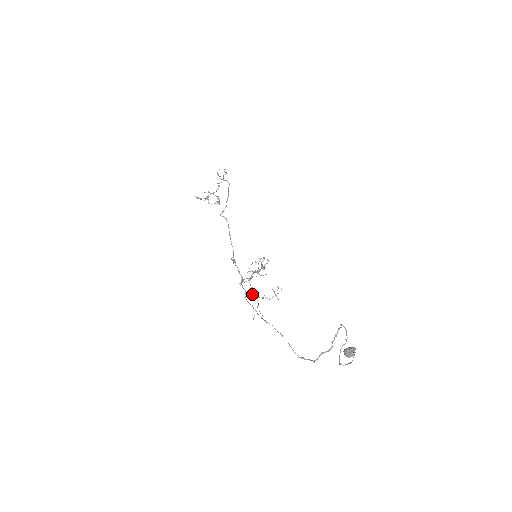
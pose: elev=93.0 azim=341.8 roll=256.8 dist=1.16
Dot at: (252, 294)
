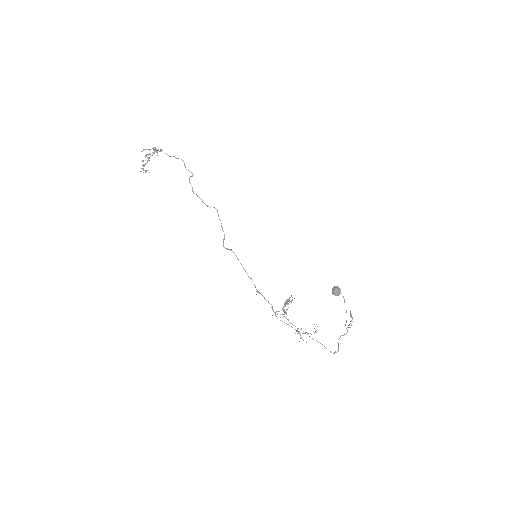
Dot at: occluded
